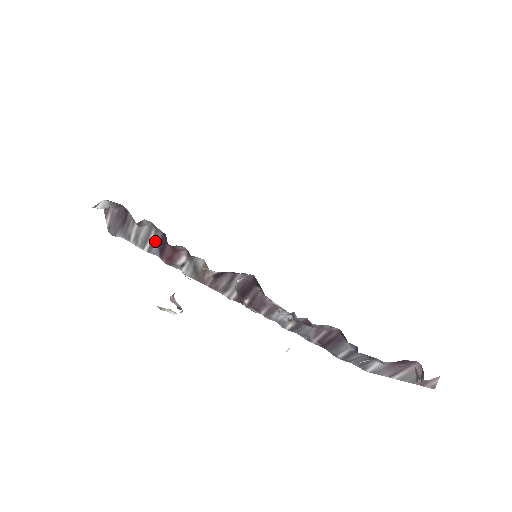
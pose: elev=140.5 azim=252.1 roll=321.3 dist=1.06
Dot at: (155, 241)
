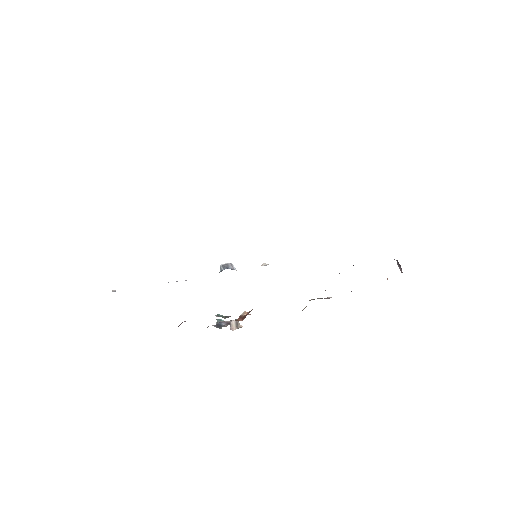
Dot at: occluded
